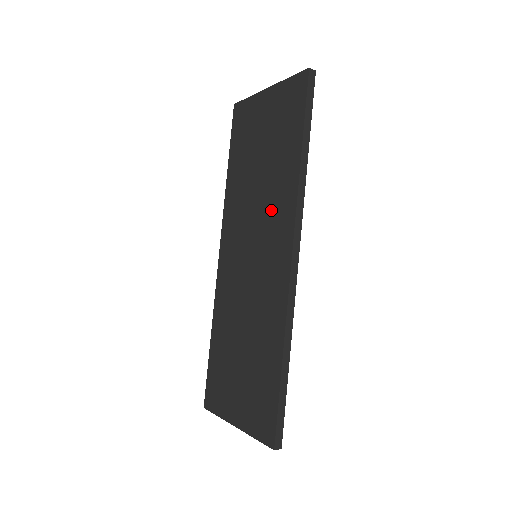
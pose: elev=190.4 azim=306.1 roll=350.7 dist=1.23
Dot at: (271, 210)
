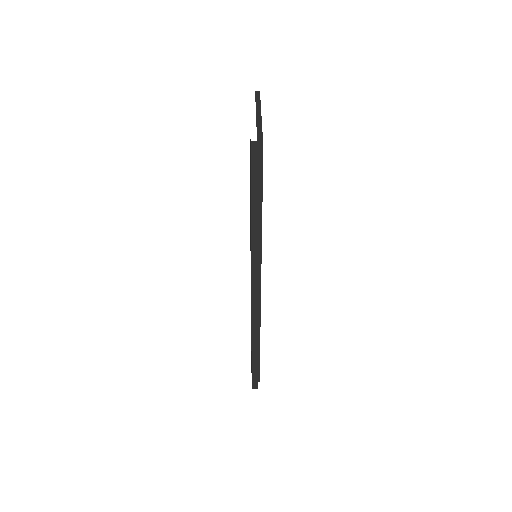
Dot at: occluded
